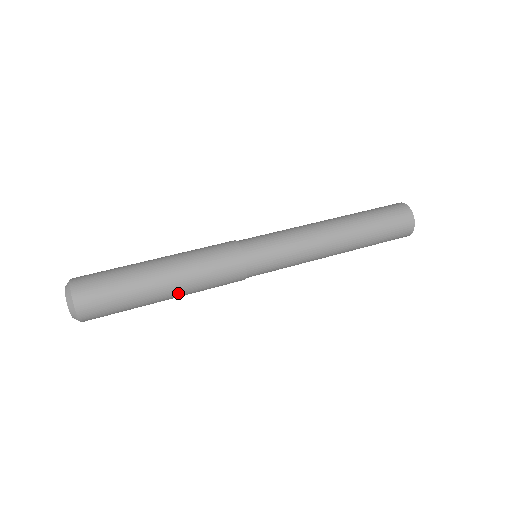
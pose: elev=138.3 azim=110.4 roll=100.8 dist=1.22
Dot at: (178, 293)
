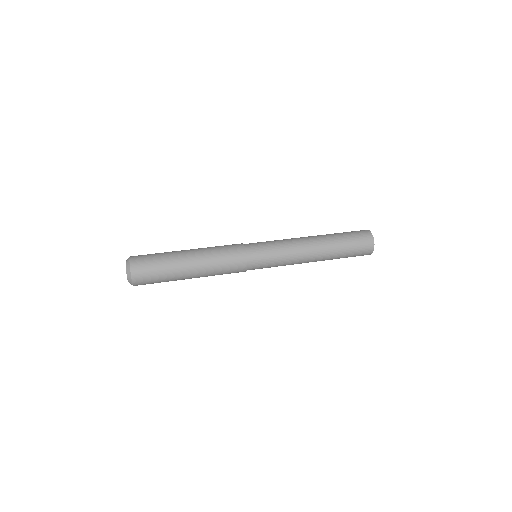
Dot at: (199, 275)
